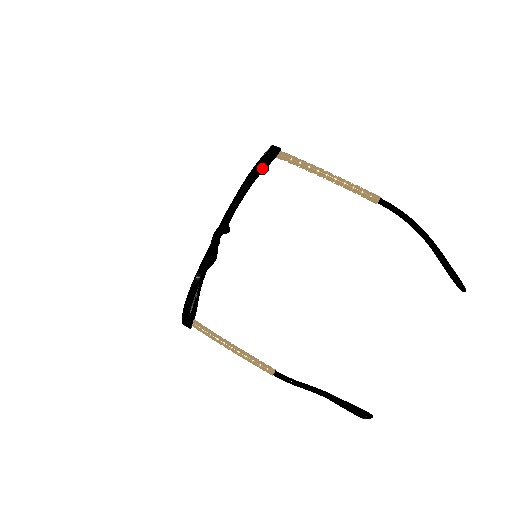
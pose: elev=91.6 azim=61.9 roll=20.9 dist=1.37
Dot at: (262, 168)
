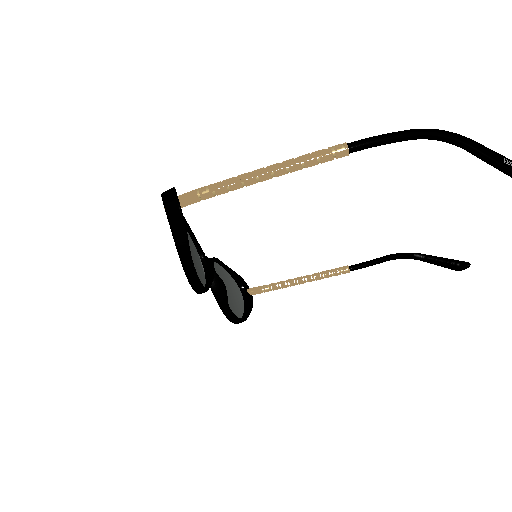
Dot at: (187, 253)
